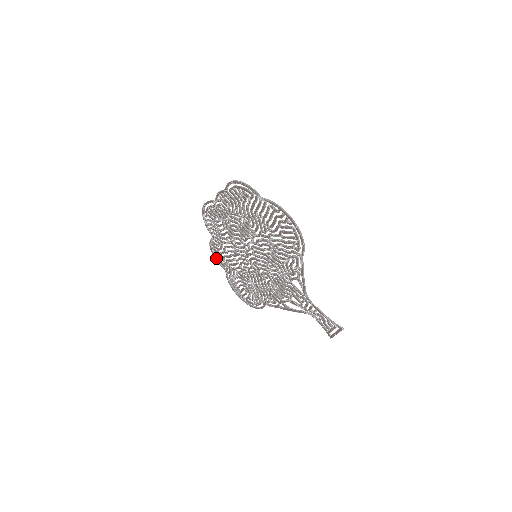
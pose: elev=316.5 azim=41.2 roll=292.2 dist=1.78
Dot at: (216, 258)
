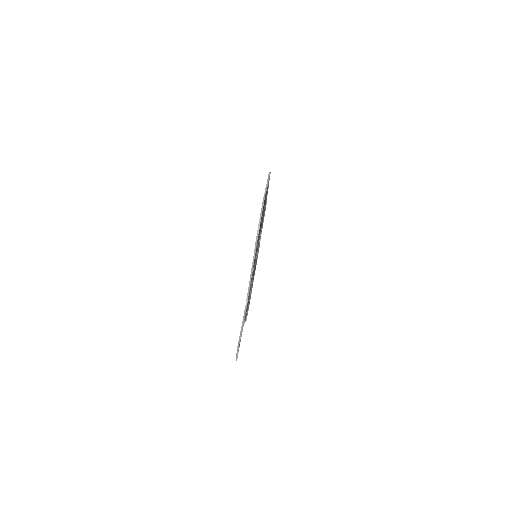
Dot at: occluded
